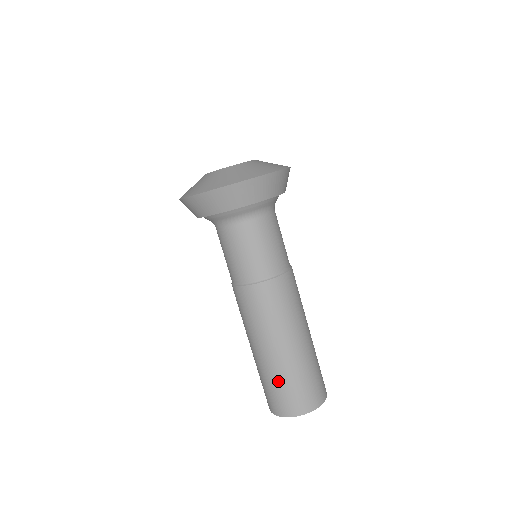
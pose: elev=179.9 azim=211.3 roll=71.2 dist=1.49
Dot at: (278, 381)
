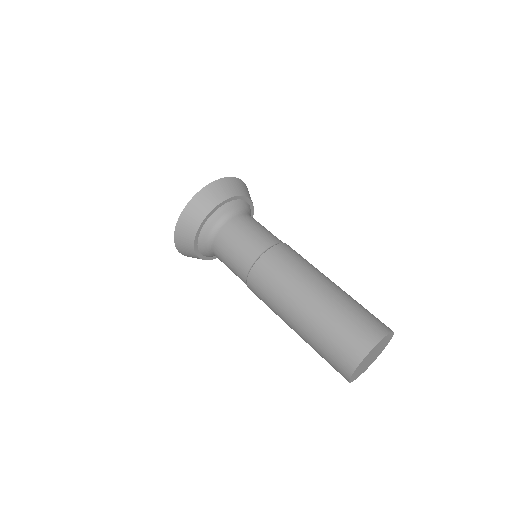
Dot at: (317, 350)
